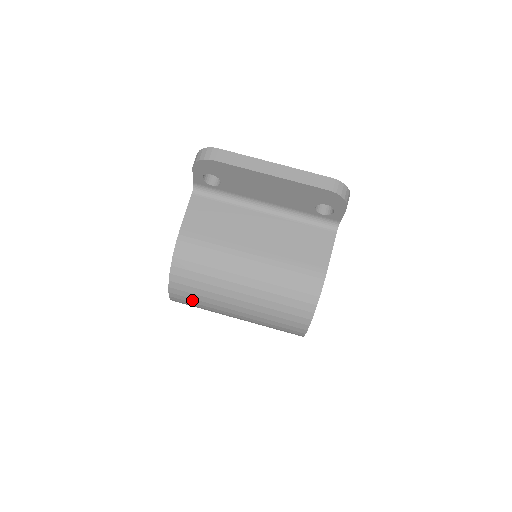
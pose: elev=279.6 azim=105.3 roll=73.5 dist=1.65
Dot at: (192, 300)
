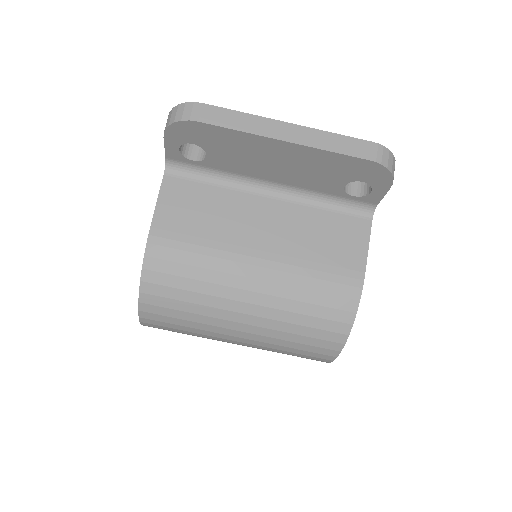
Dot at: (173, 326)
